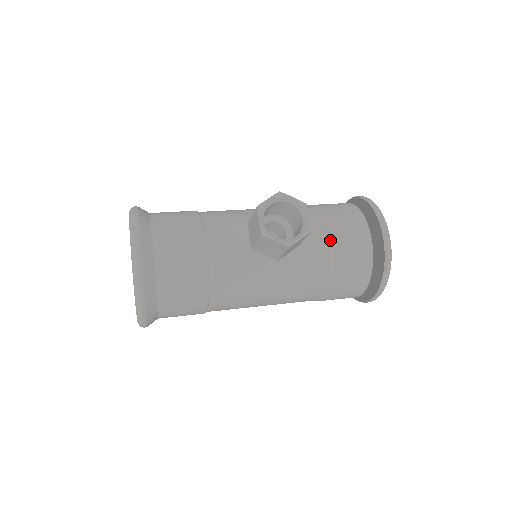
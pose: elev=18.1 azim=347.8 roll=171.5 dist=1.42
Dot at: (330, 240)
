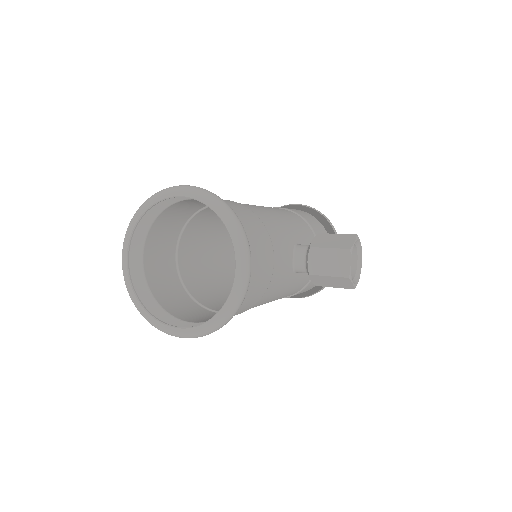
Dot at: occluded
